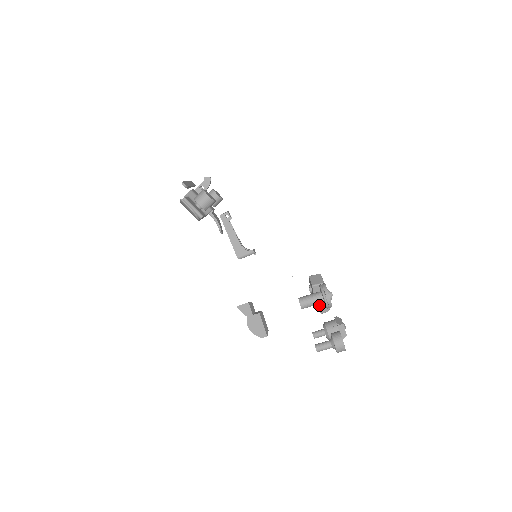
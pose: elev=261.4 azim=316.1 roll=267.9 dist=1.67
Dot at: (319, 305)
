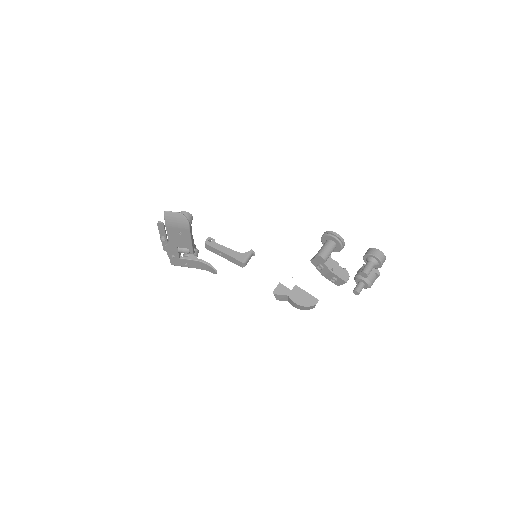
Dot at: (338, 274)
